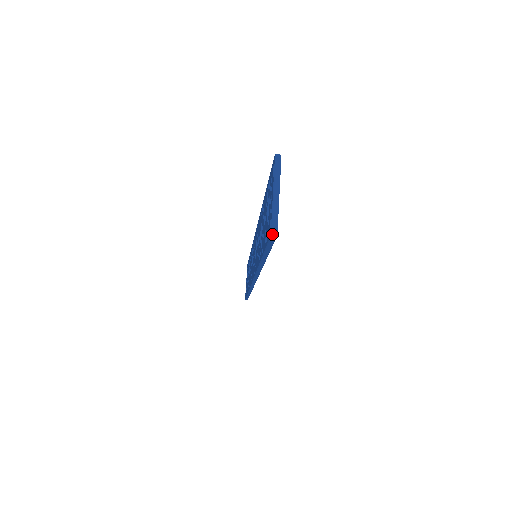
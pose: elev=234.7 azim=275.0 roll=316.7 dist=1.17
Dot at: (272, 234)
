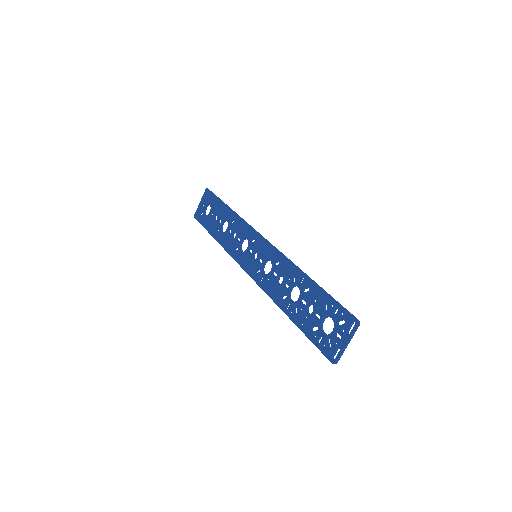
Dot at: occluded
